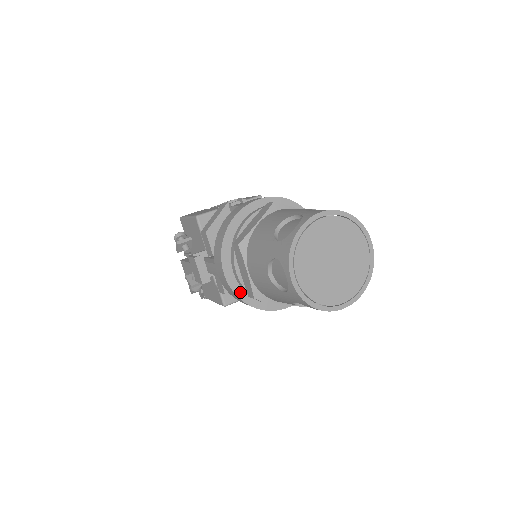
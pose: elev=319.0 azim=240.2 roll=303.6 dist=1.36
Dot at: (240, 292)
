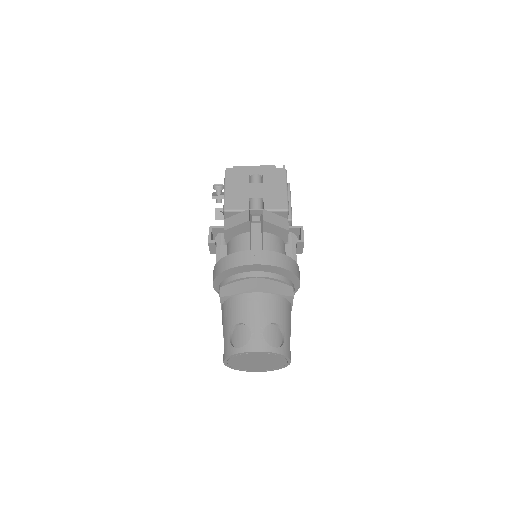
Dot at: occluded
